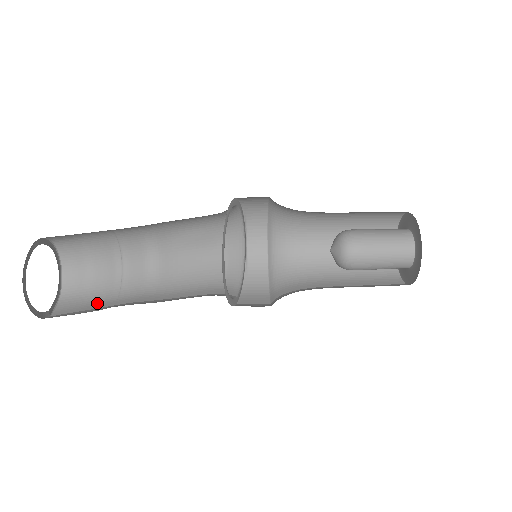
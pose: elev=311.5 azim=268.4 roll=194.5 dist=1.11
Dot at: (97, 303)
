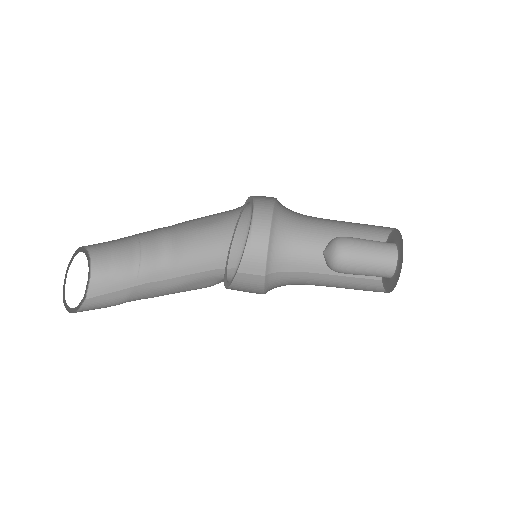
Dot at: (121, 283)
